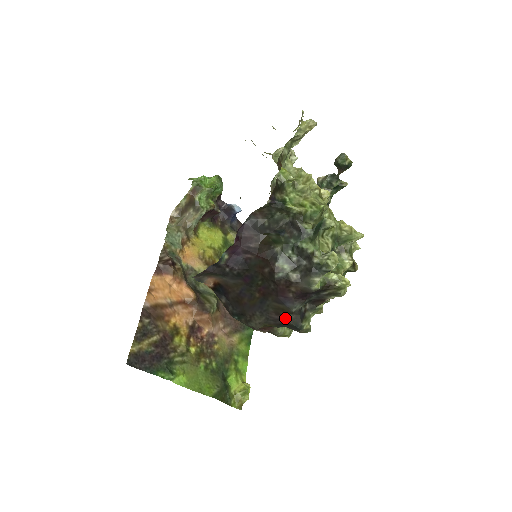
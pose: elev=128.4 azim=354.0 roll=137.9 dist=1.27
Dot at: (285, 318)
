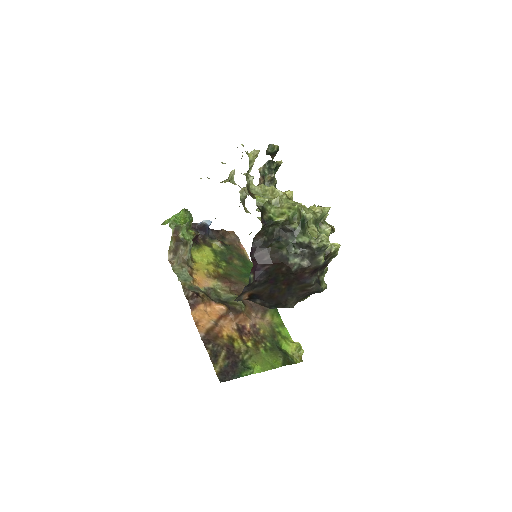
Dot at: (309, 290)
